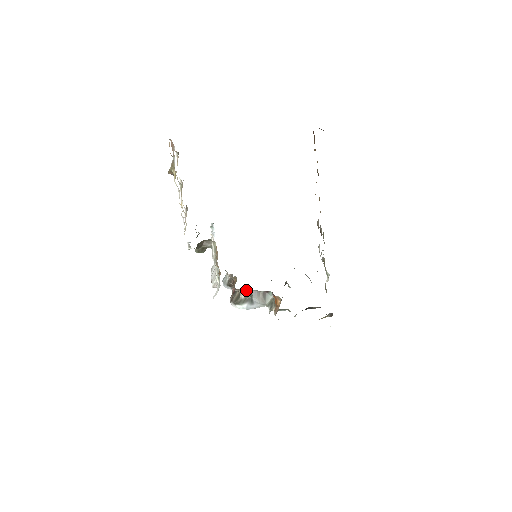
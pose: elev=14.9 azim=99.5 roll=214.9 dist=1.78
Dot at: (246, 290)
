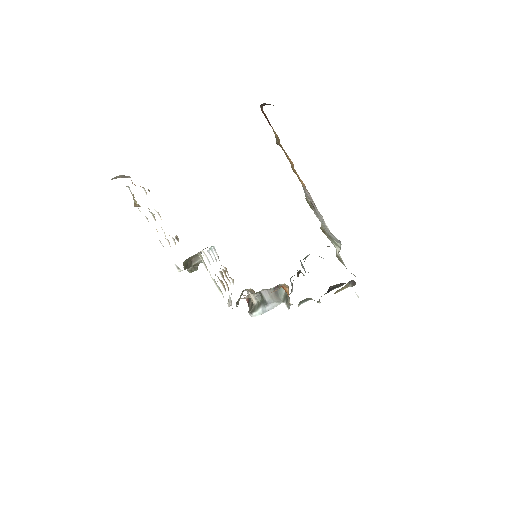
Dot at: (255, 293)
